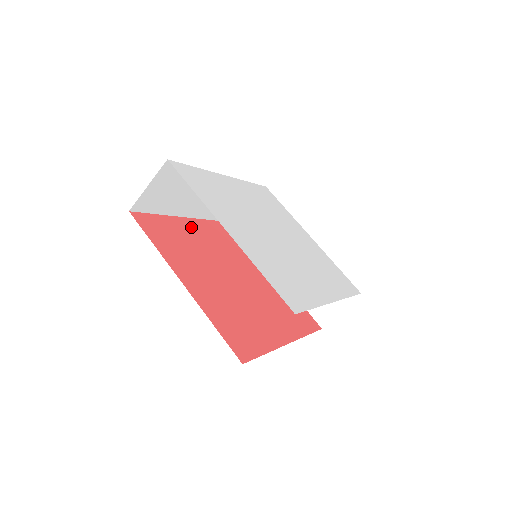
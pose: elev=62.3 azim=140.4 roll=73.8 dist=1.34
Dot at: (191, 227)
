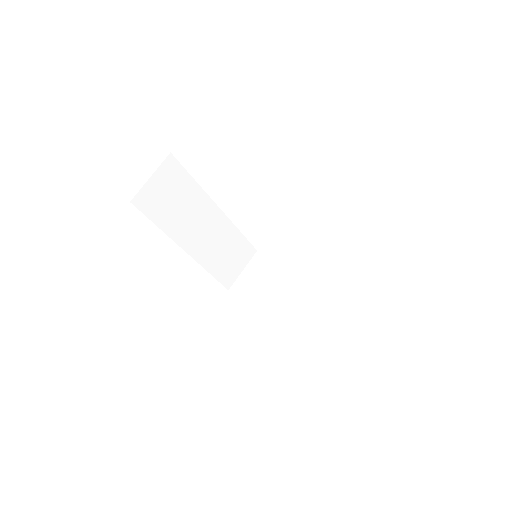
Dot at: occluded
